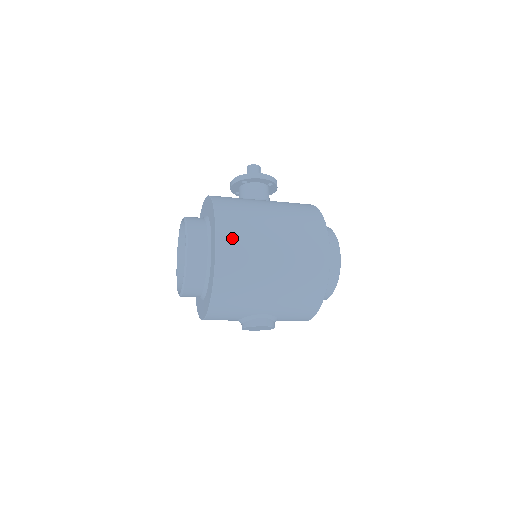
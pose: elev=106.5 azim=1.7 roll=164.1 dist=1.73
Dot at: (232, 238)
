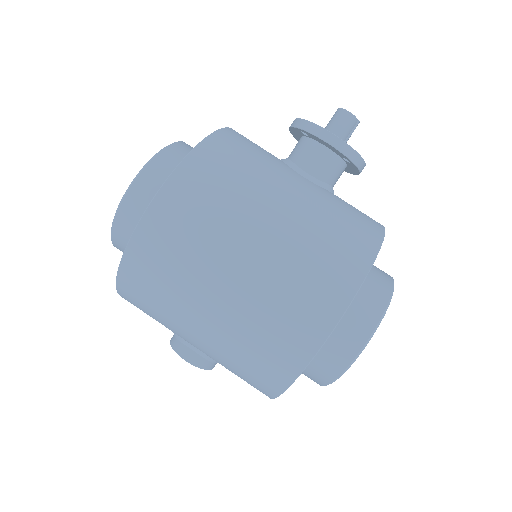
Dot at: (172, 223)
